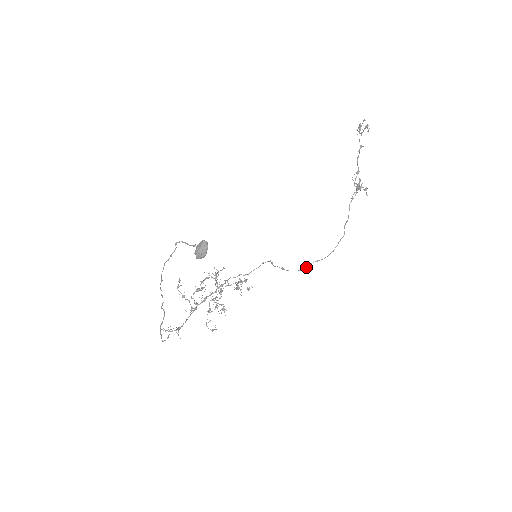
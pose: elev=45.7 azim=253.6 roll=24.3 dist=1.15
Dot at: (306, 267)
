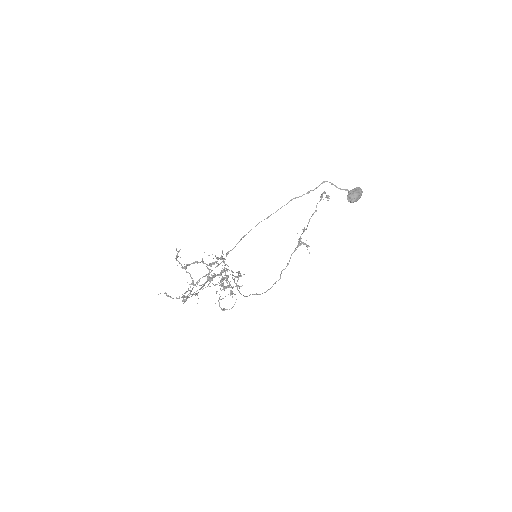
Dot at: occluded
